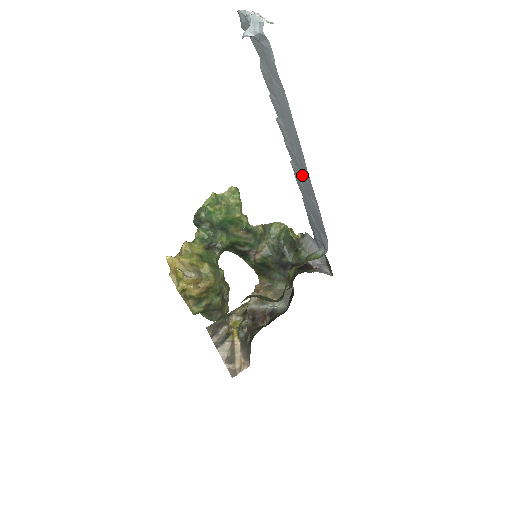
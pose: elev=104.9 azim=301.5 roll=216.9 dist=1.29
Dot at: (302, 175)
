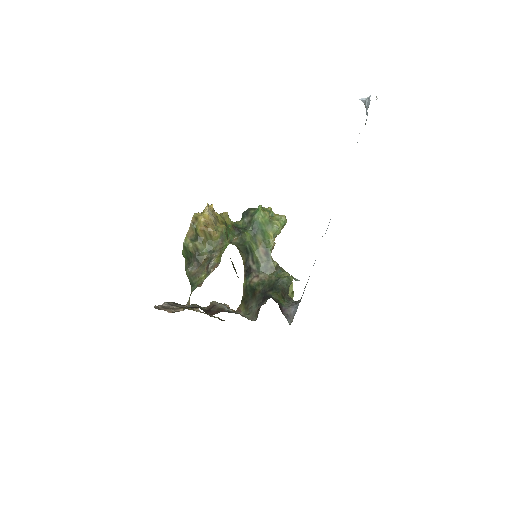
Dot at: occluded
